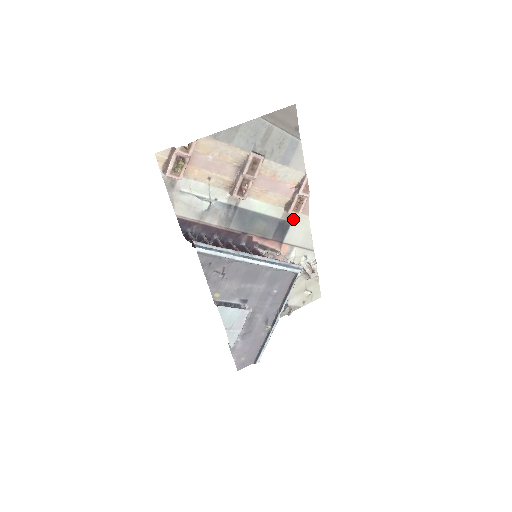
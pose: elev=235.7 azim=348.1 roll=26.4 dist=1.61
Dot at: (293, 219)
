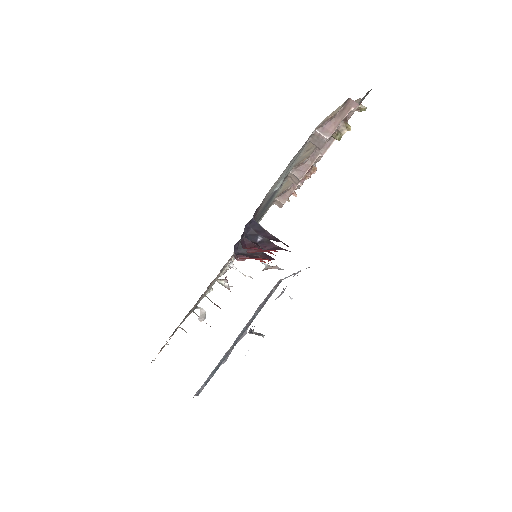
Dot at: occluded
